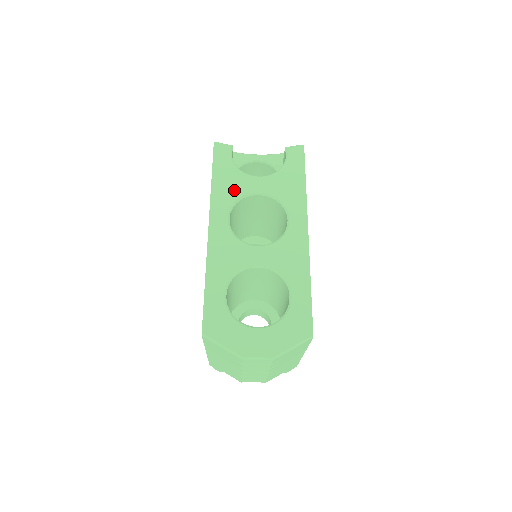
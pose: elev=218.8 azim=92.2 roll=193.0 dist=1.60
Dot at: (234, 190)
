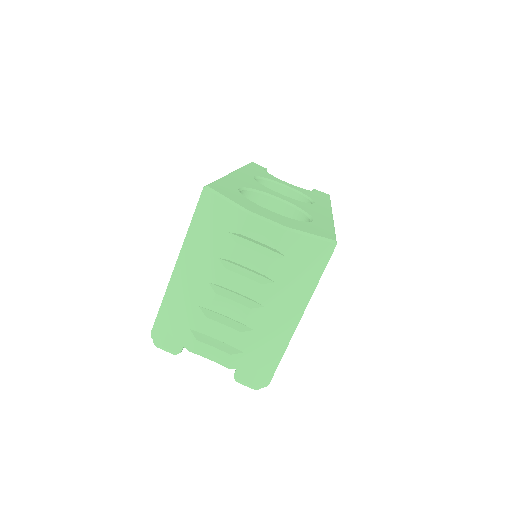
Dot at: (264, 175)
